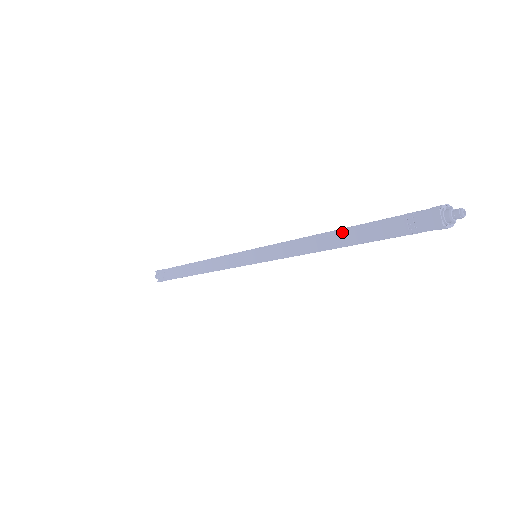
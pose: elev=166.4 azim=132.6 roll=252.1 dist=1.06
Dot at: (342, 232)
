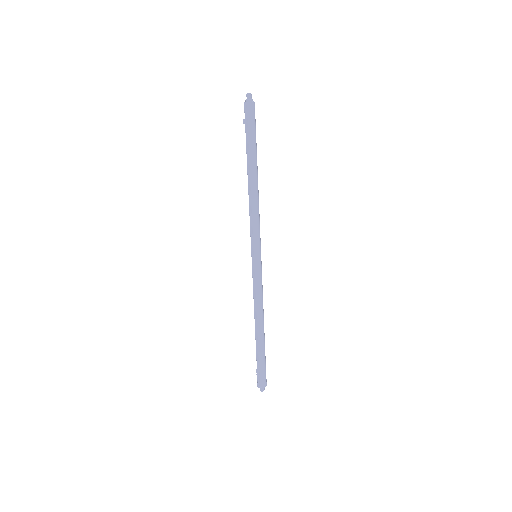
Dot at: occluded
